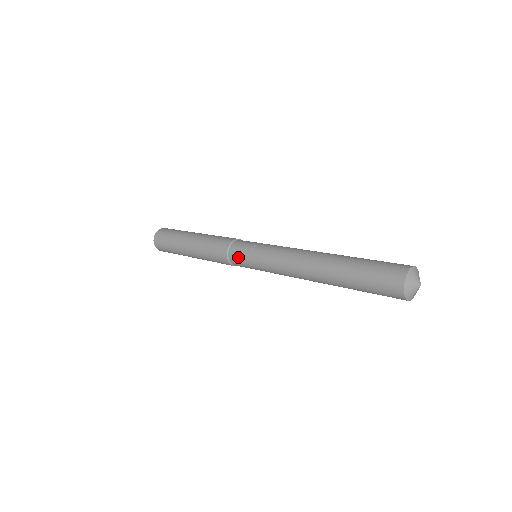
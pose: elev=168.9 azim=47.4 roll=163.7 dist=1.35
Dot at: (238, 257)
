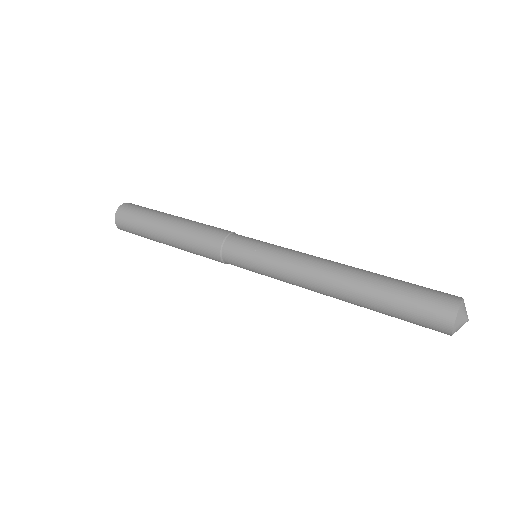
Dot at: (235, 261)
